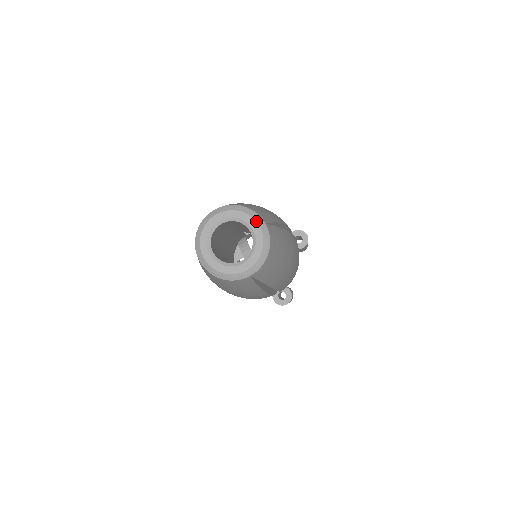
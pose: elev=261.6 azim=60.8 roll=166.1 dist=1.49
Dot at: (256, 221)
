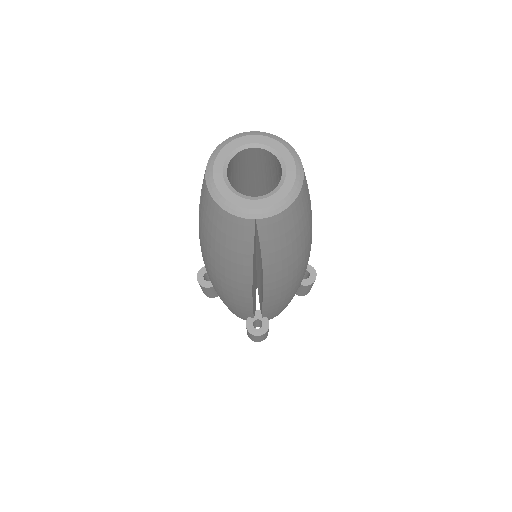
Dot at: (295, 163)
